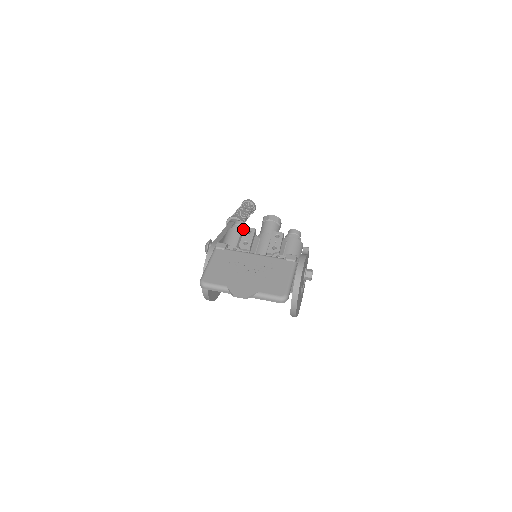
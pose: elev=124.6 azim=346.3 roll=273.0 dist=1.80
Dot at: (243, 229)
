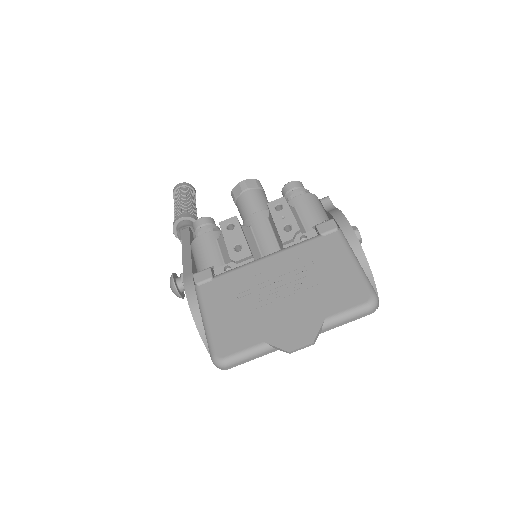
Dot at: (214, 228)
